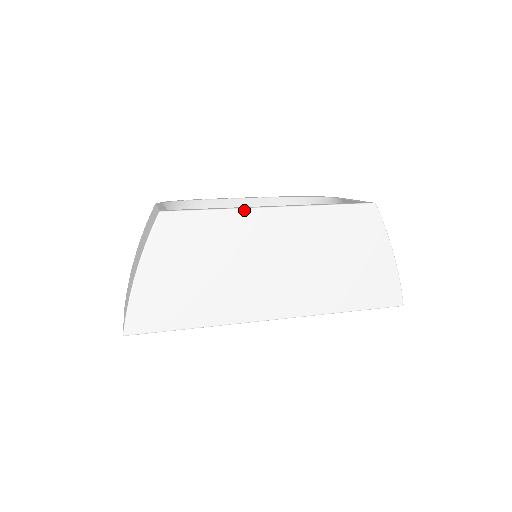
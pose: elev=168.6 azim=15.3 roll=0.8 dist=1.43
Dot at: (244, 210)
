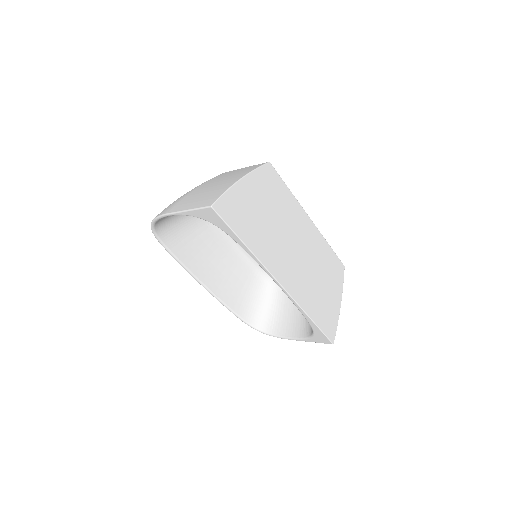
Dot at: (300, 205)
